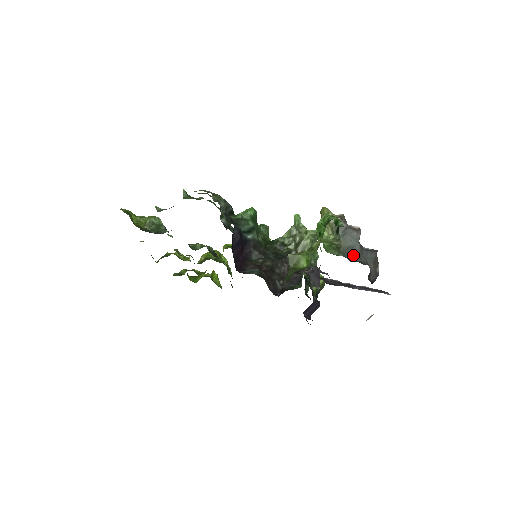
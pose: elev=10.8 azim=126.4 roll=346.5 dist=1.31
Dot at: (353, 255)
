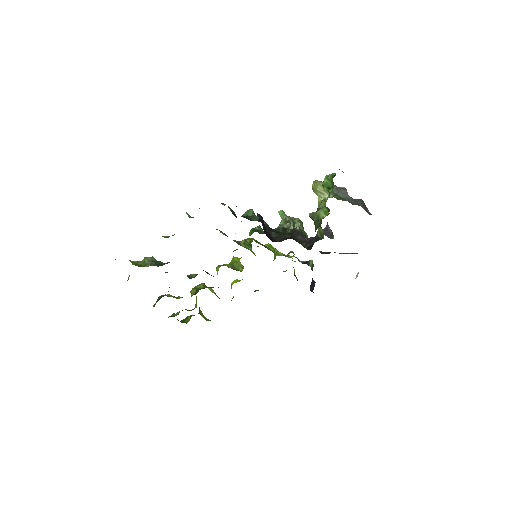
Dot at: (351, 202)
